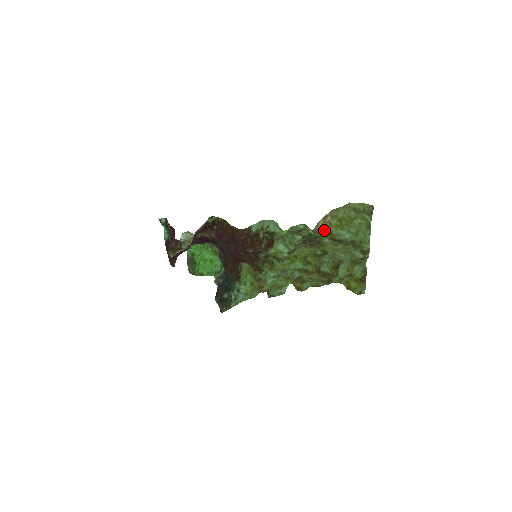
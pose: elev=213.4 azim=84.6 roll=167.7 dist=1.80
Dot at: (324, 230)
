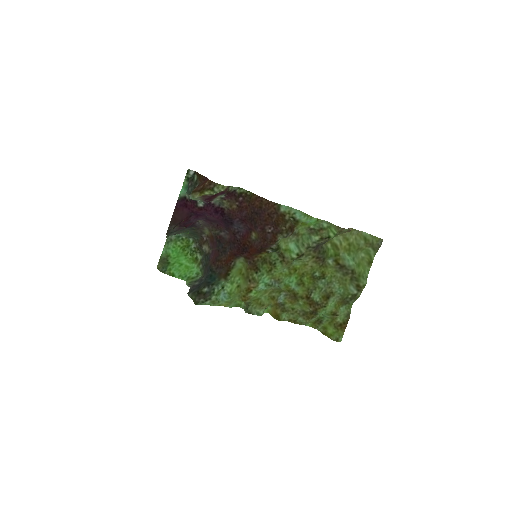
Dot at: (333, 248)
